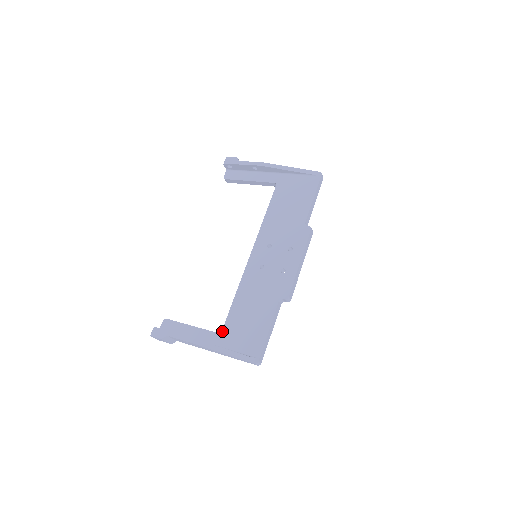
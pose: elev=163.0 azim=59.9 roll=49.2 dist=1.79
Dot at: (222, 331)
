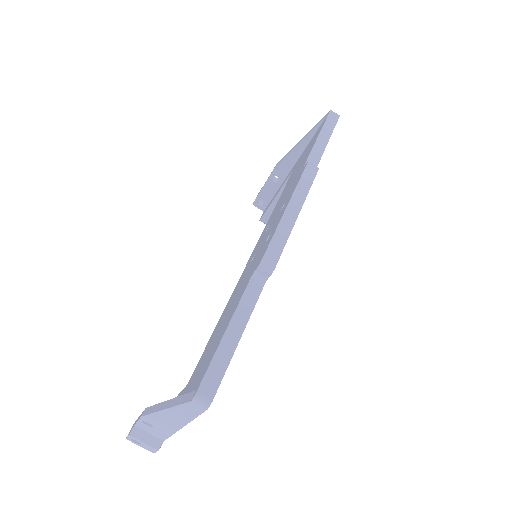
Dot at: occluded
